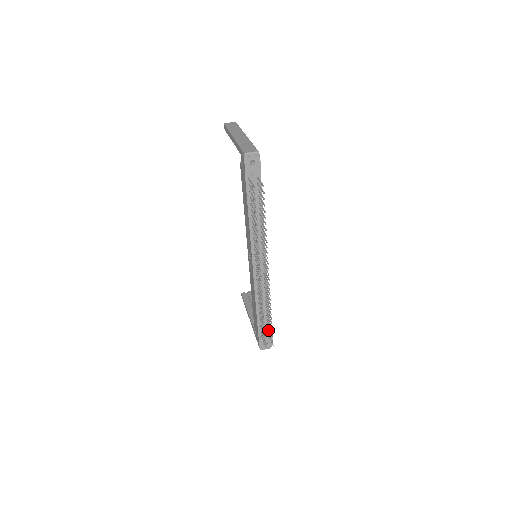
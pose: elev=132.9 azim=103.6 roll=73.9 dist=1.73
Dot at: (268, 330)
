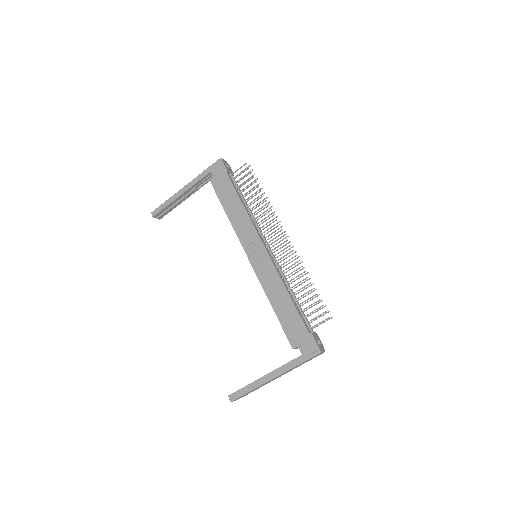
Dot at: occluded
